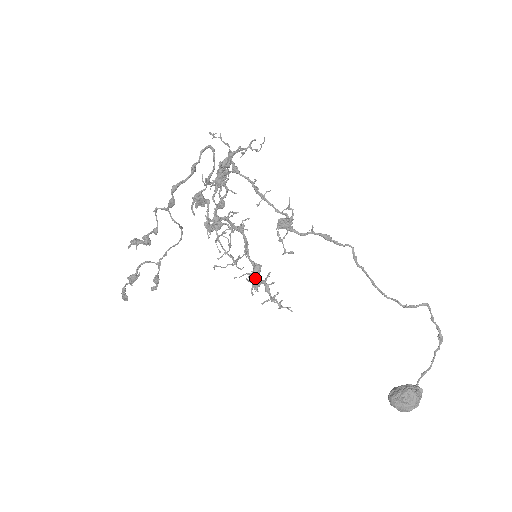
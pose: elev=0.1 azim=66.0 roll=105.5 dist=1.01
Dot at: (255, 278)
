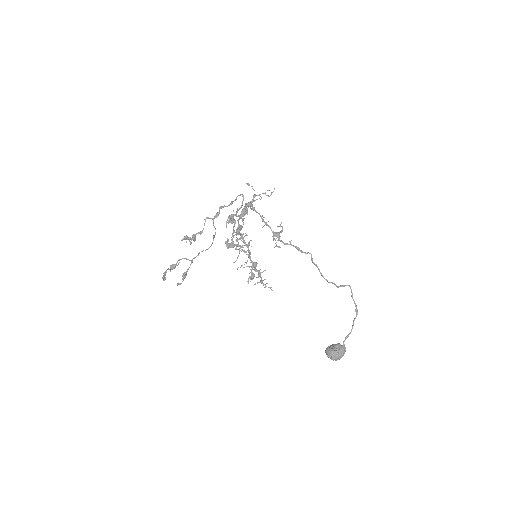
Dot at: (252, 272)
